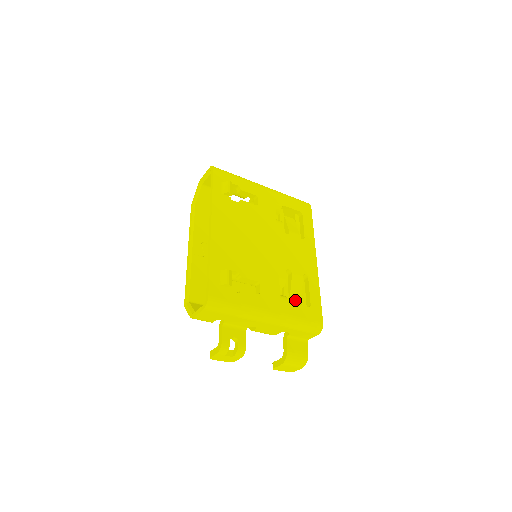
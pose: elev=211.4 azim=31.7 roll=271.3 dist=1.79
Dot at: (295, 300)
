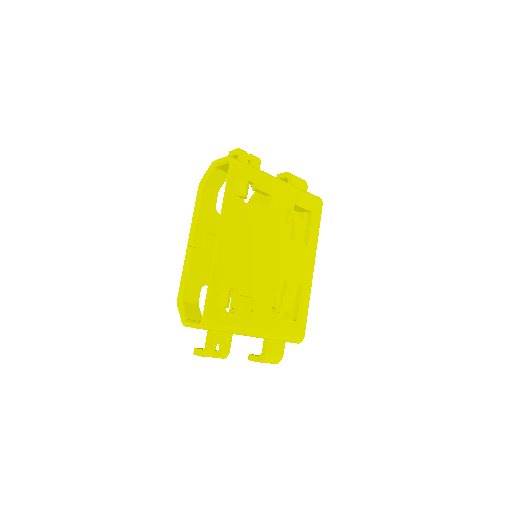
Dot at: (284, 311)
